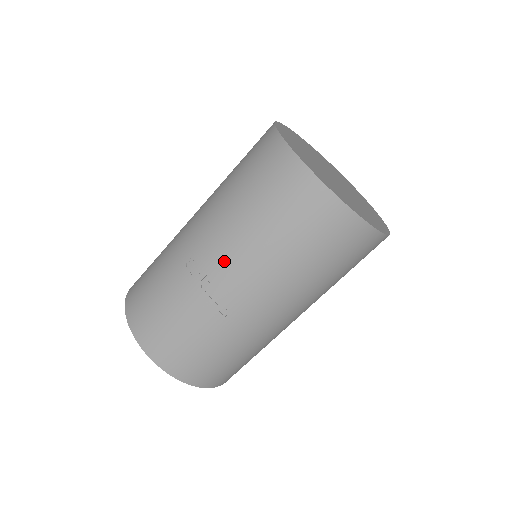
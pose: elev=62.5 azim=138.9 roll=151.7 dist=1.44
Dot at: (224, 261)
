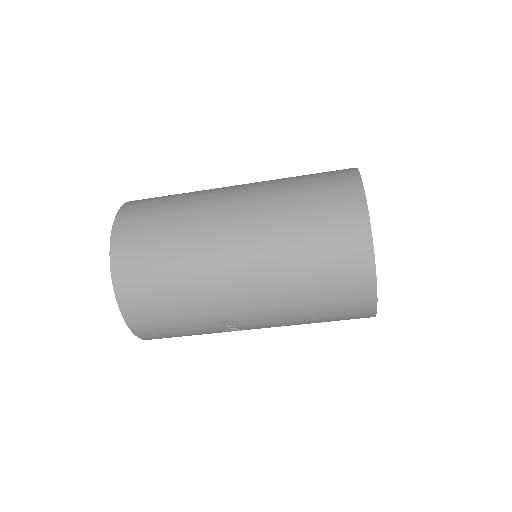
Dot at: (264, 327)
